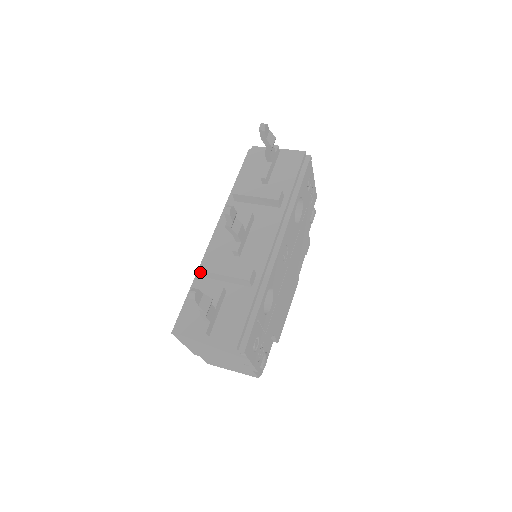
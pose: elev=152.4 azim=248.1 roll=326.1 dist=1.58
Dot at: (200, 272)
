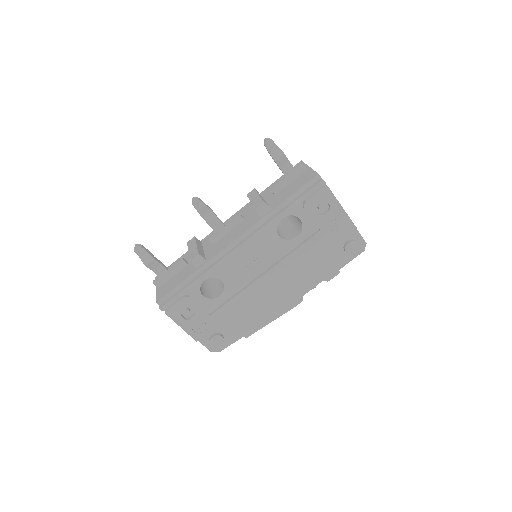
Dot at: occluded
